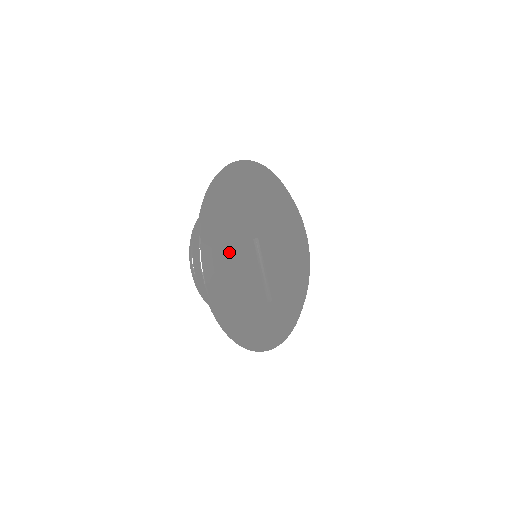
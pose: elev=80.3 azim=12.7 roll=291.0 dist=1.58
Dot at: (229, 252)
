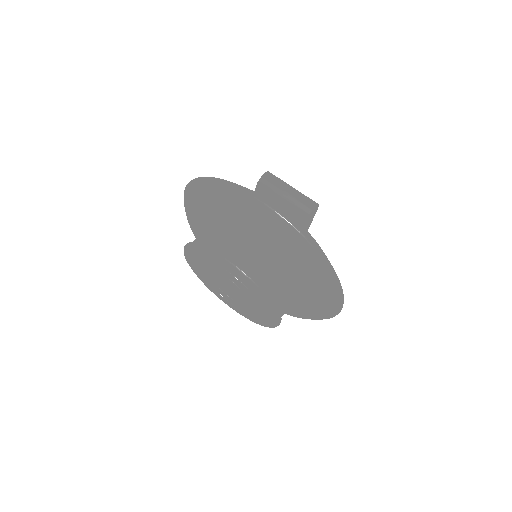
Dot at: occluded
